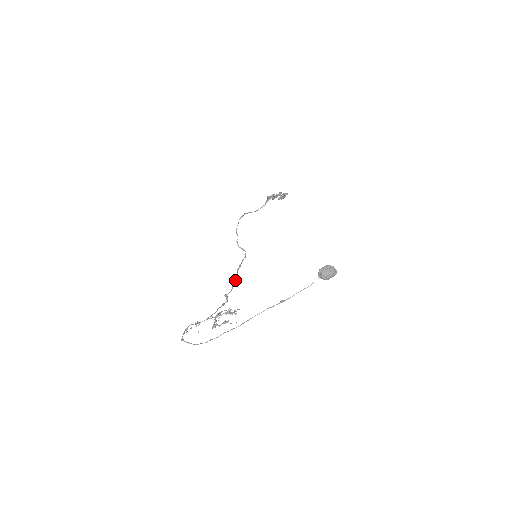
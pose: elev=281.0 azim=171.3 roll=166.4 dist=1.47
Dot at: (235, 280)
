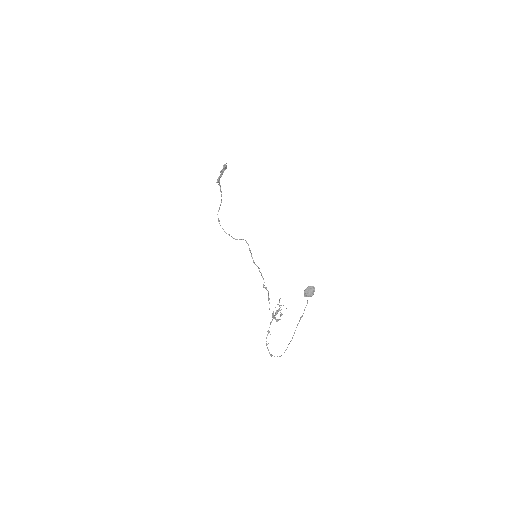
Dot at: (259, 271)
